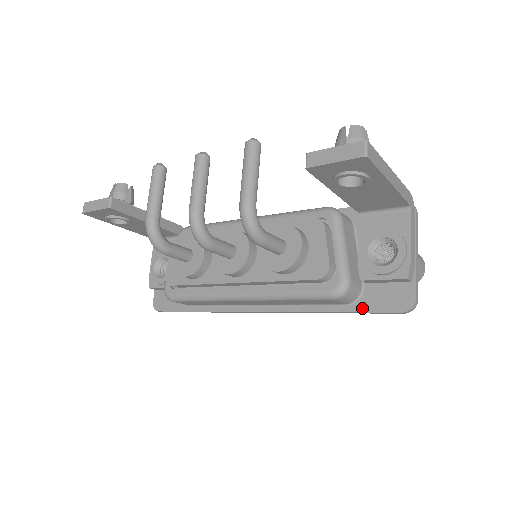
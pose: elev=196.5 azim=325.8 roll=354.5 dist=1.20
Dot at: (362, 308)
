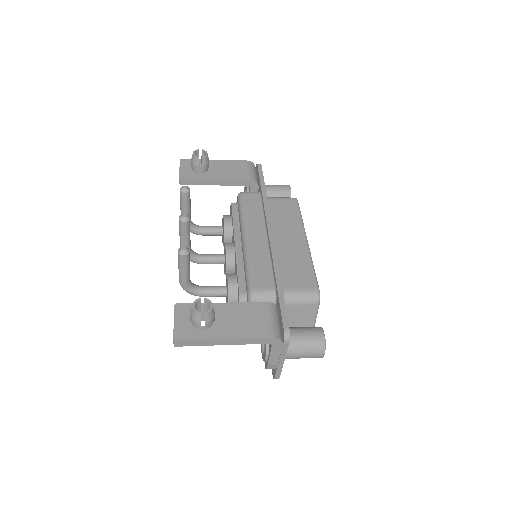
Dot at: occluded
